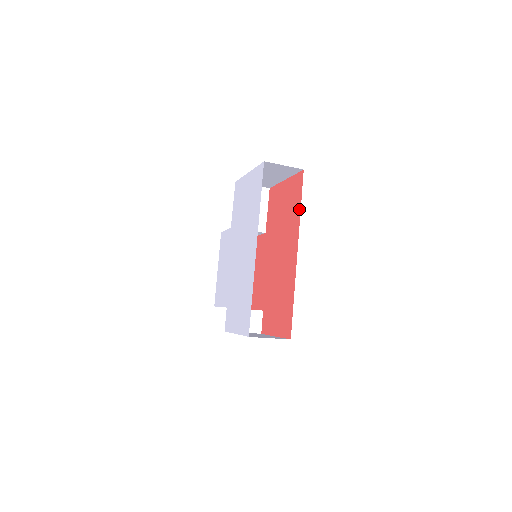
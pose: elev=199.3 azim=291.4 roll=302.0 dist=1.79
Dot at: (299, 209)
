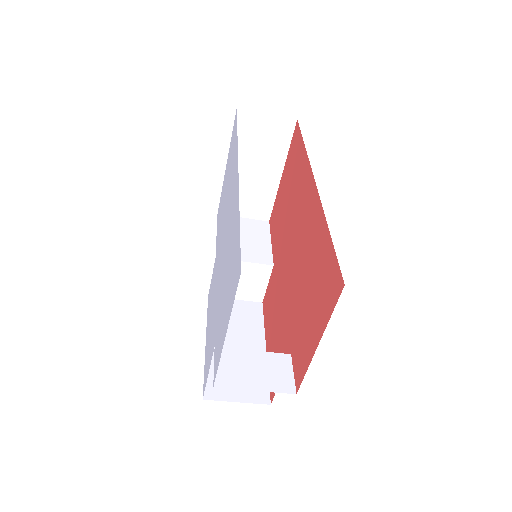
Dot at: (303, 149)
